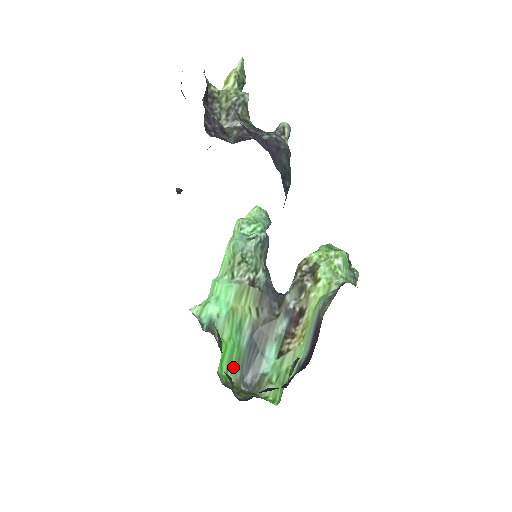
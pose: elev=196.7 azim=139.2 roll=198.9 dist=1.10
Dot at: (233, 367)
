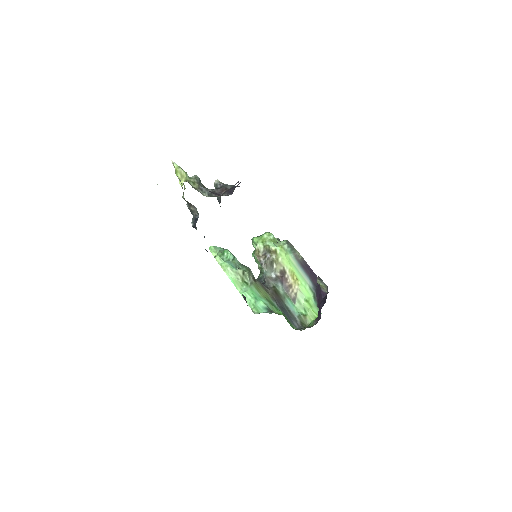
Dot at: (290, 324)
